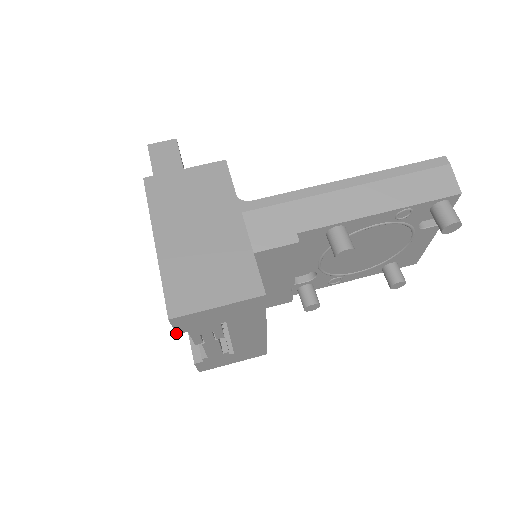
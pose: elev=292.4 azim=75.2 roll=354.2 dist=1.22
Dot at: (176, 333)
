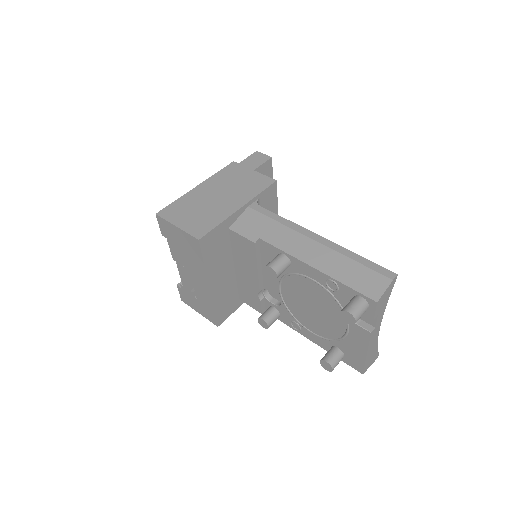
Dot at: (162, 234)
